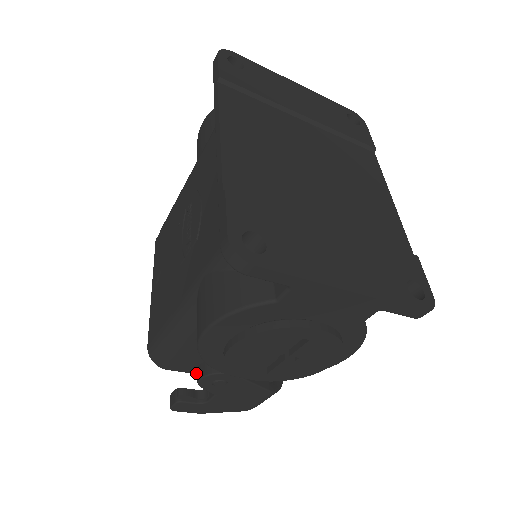
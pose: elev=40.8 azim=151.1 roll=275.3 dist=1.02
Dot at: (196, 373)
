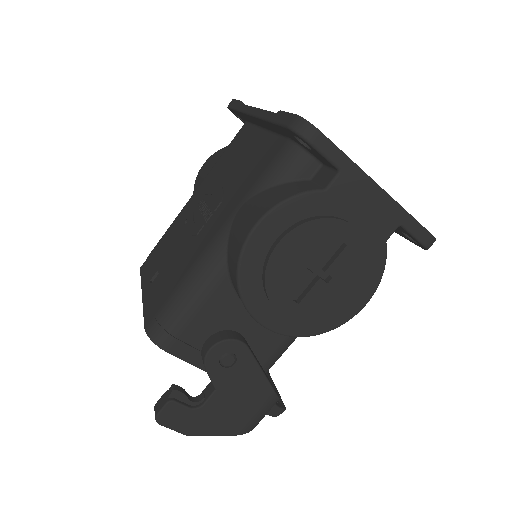
Dot at: (194, 364)
